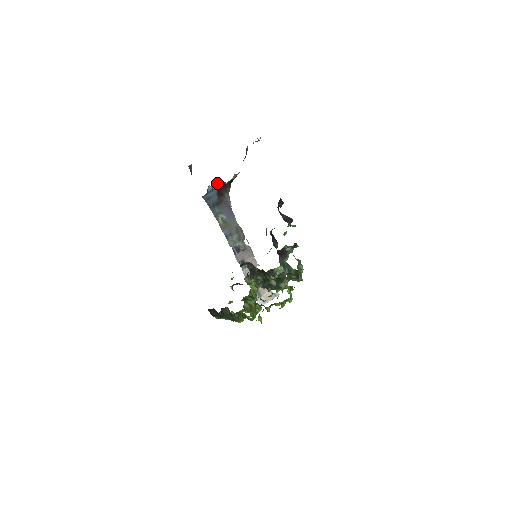
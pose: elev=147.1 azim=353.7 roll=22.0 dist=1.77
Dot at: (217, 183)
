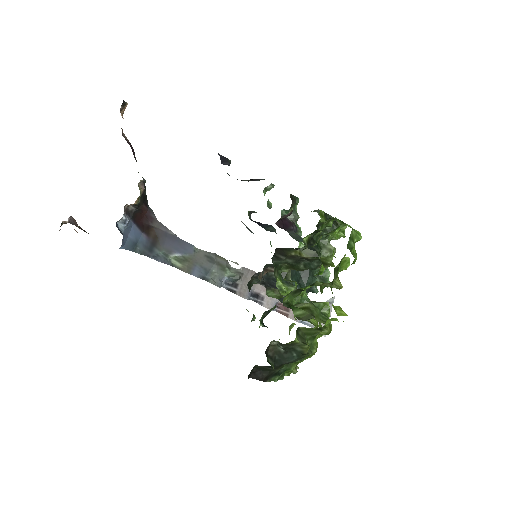
Dot at: (126, 213)
